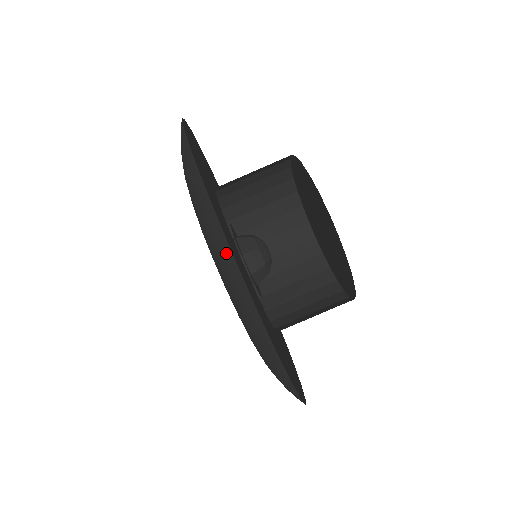
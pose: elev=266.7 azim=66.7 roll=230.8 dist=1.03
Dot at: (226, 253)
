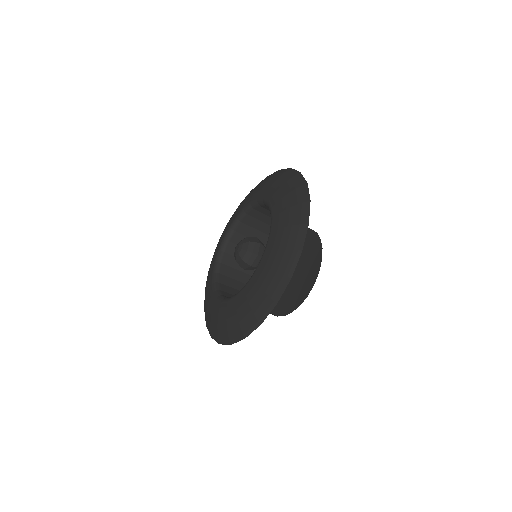
Dot at: (284, 280)
